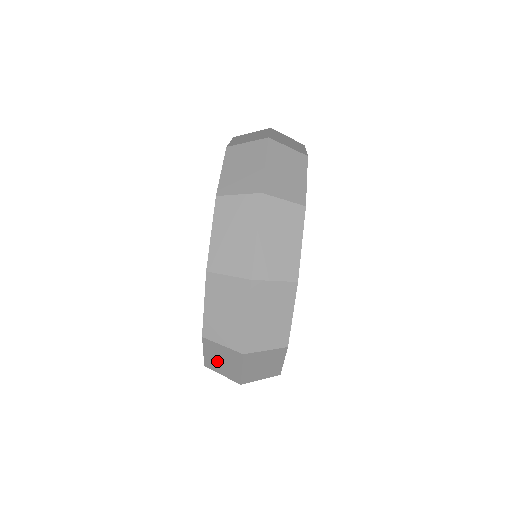
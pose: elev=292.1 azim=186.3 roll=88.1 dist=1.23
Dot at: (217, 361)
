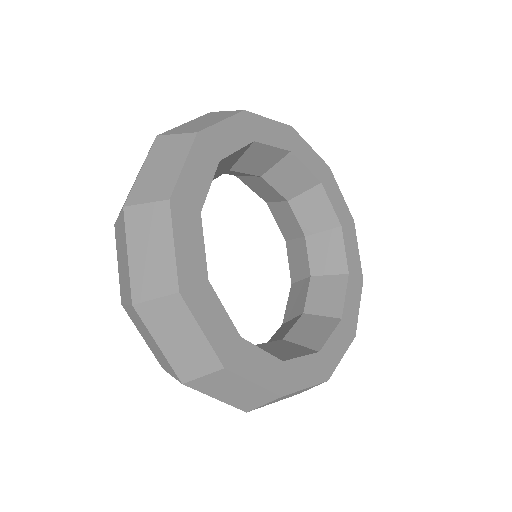
Dot at: (122, 268)
